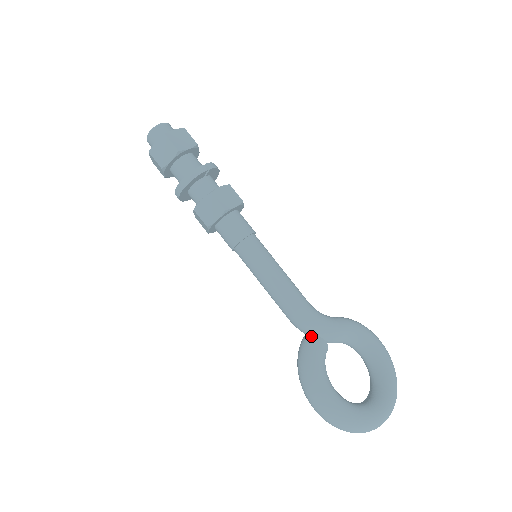
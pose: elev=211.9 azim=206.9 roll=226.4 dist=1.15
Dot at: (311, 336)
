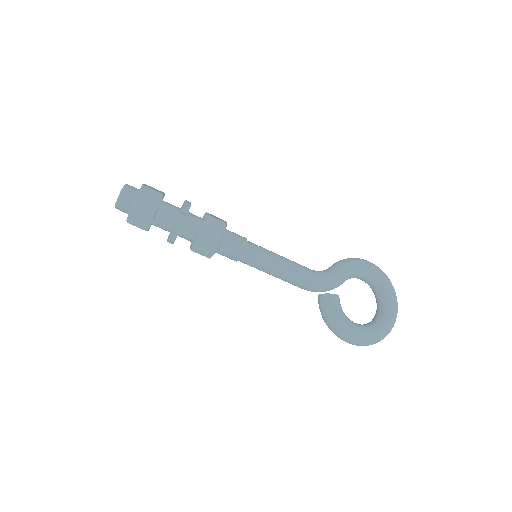
Dot at: (325, 296)
